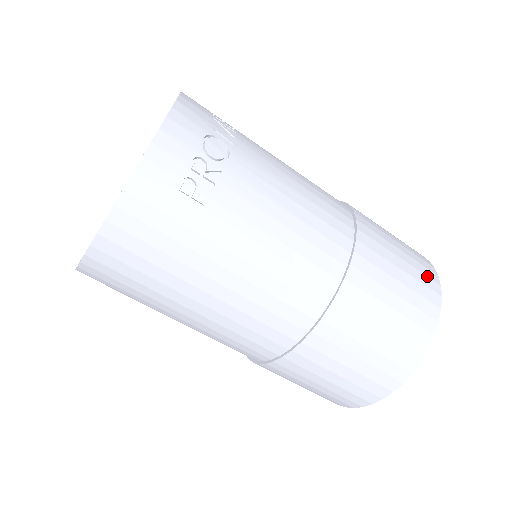
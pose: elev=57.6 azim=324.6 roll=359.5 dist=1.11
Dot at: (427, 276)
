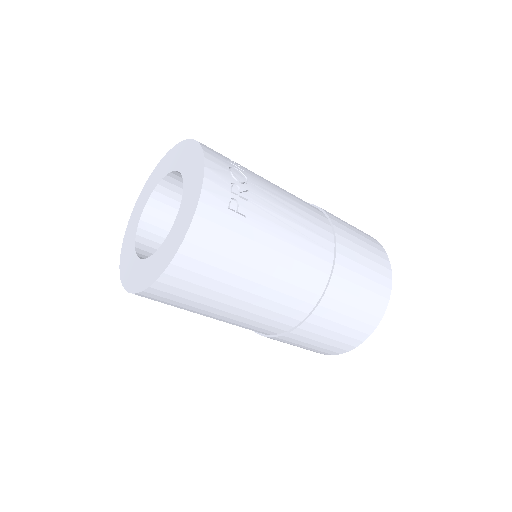
Dot at: (375, 243)
